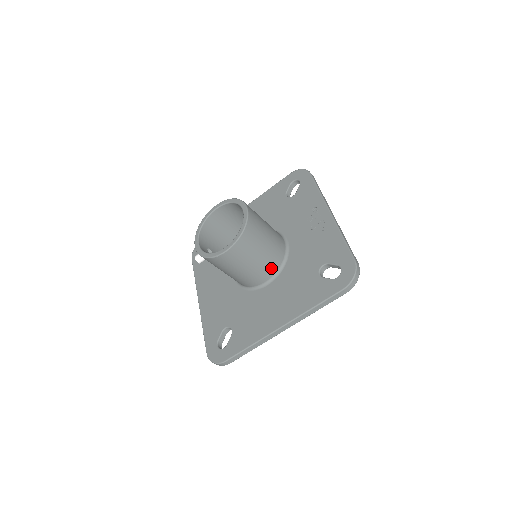
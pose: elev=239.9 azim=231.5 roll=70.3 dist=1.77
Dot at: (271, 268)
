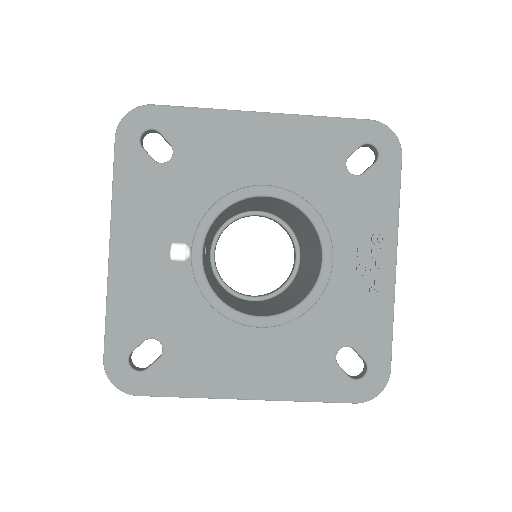
Dot at: occluded
